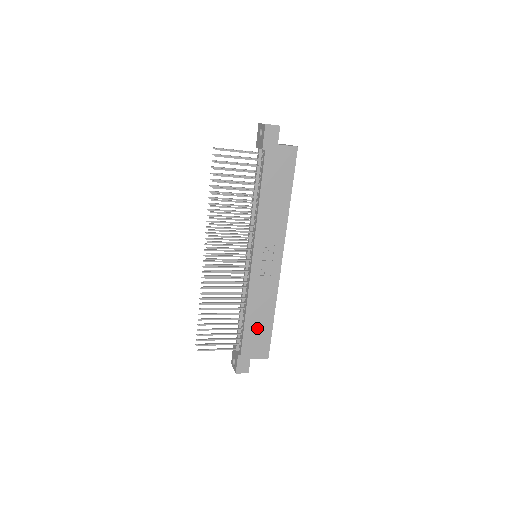
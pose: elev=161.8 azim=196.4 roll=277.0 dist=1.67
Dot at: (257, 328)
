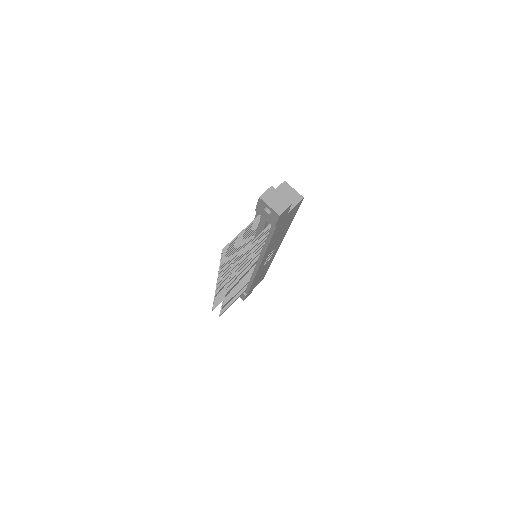
Dot at: occluded
